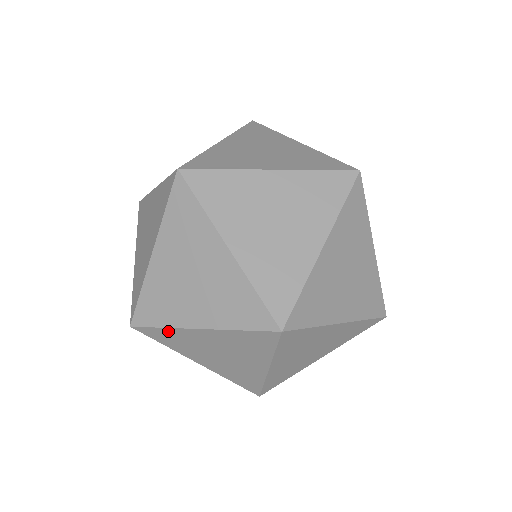
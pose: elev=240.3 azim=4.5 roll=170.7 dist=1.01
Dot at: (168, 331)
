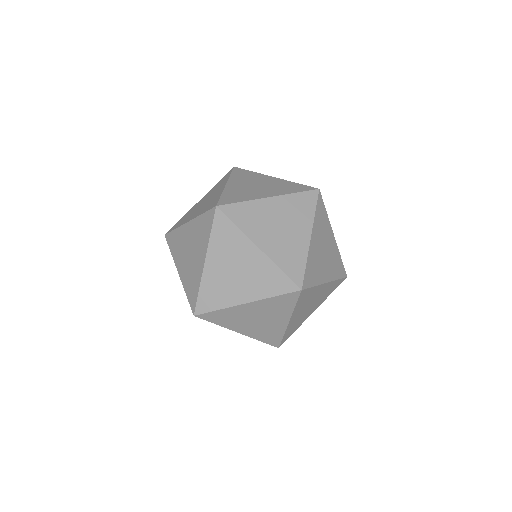
Dot at: (223, 311)
